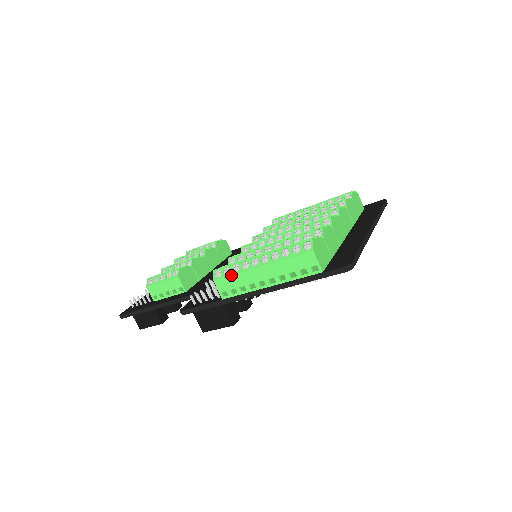
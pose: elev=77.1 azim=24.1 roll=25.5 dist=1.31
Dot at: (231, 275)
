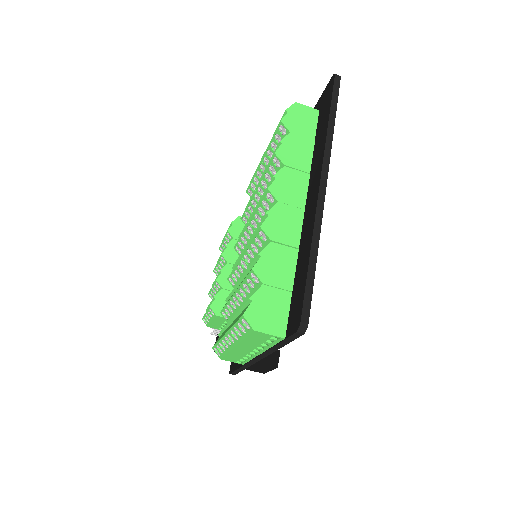
Dot at: (225, 354)
